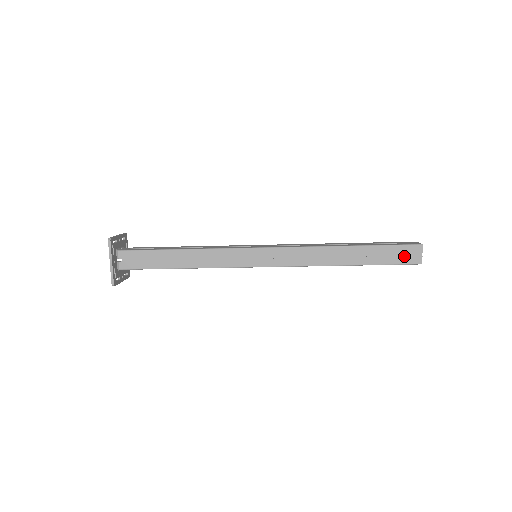
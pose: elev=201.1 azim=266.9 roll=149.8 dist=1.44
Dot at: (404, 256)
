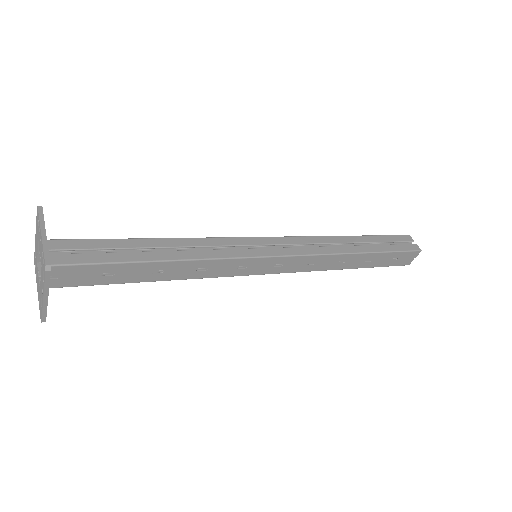
Dot at: (401, 260)
